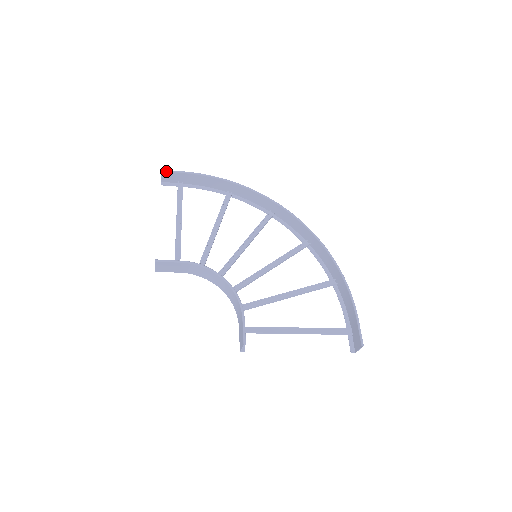
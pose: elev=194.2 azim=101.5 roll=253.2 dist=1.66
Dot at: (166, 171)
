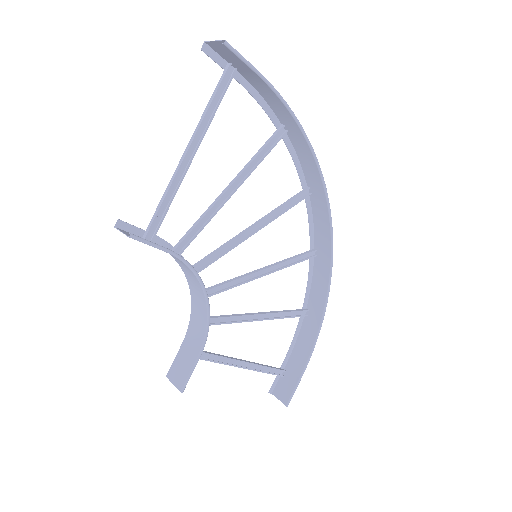
Dot at: (230, 48)
